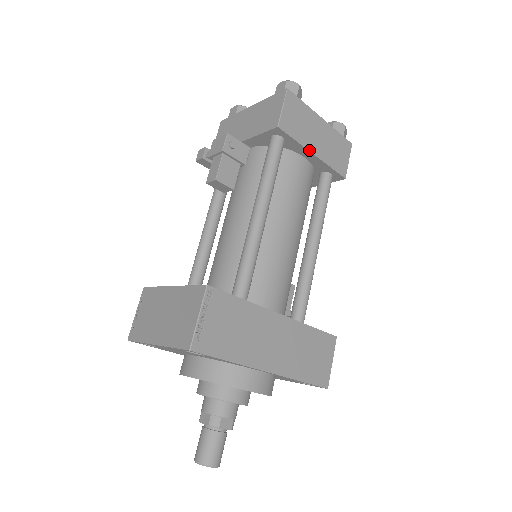
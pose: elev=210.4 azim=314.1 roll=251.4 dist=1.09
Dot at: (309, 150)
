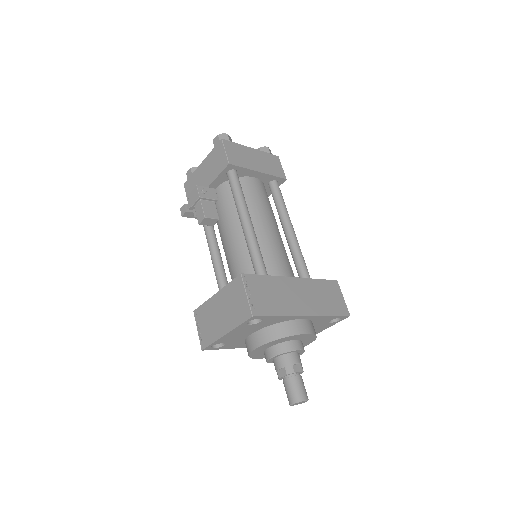
Dot at: (255, 170)
